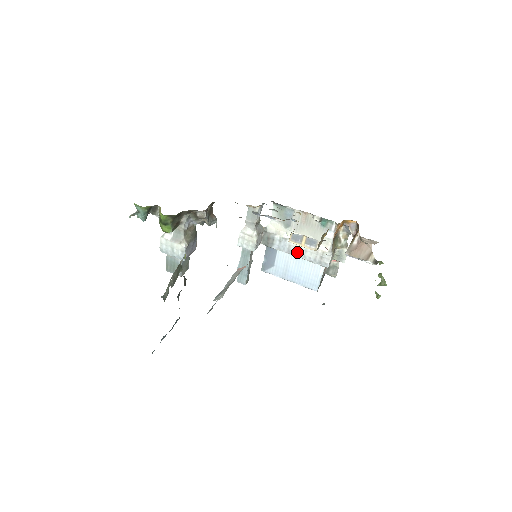
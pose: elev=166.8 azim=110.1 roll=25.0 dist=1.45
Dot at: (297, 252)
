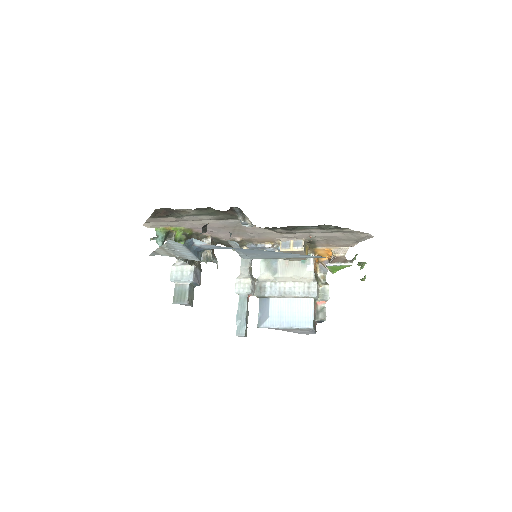
Dot at: (287, 291)
